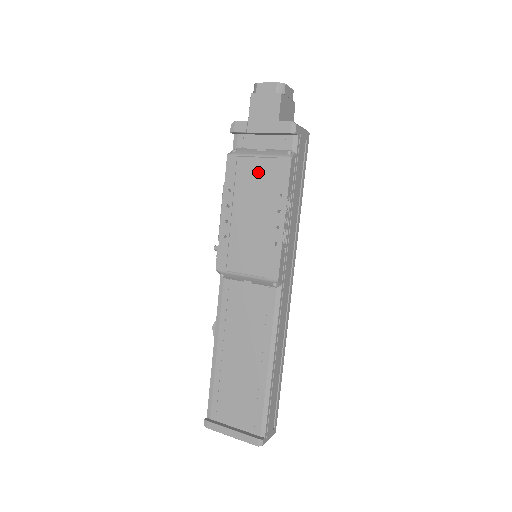
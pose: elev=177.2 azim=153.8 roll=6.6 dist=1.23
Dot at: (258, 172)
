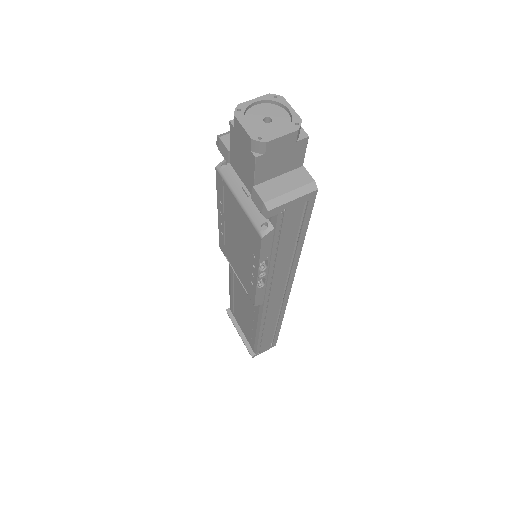
Dot at: (239, 214)
